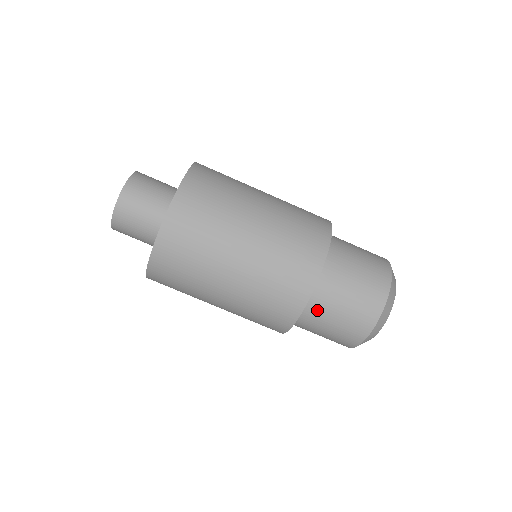
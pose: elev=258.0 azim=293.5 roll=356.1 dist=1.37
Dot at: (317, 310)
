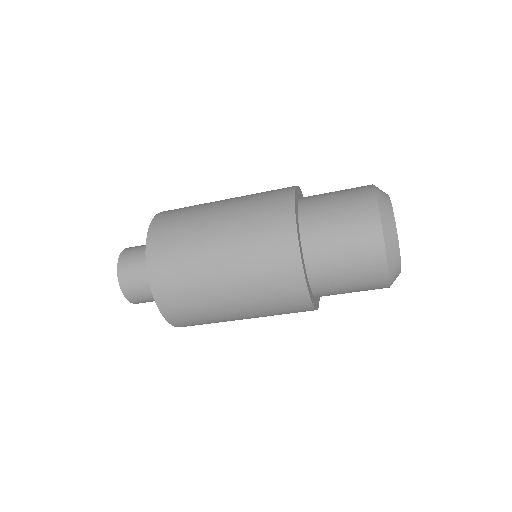
Dot at: occluded
